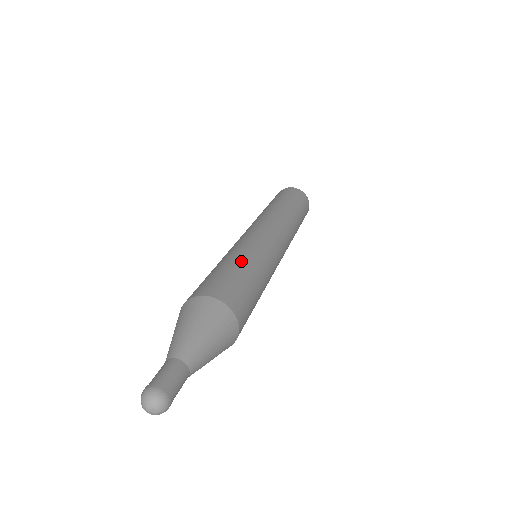
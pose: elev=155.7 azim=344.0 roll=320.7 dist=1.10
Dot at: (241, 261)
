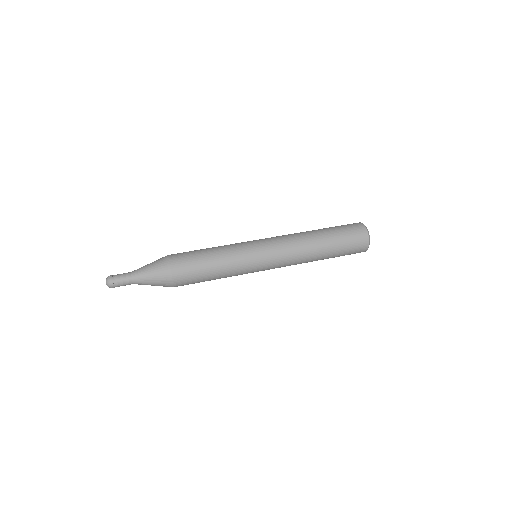
Dot at: (217, 266)
